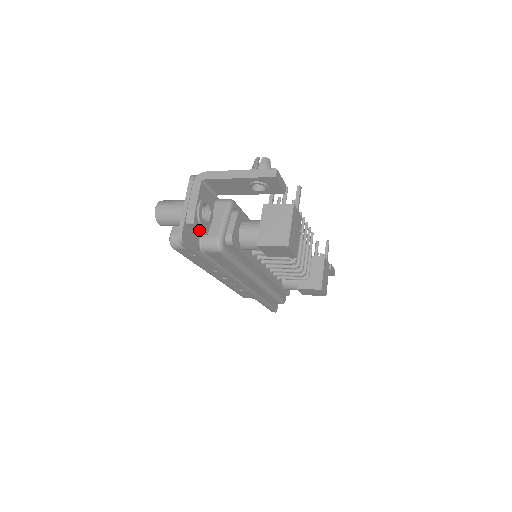
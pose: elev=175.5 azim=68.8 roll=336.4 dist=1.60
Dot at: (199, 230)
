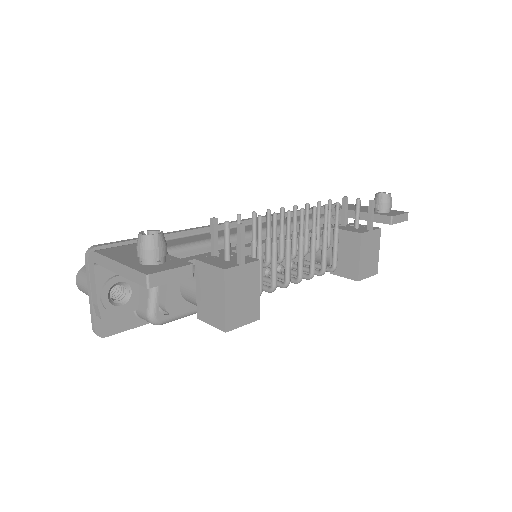
Dot at: (121, 313)
